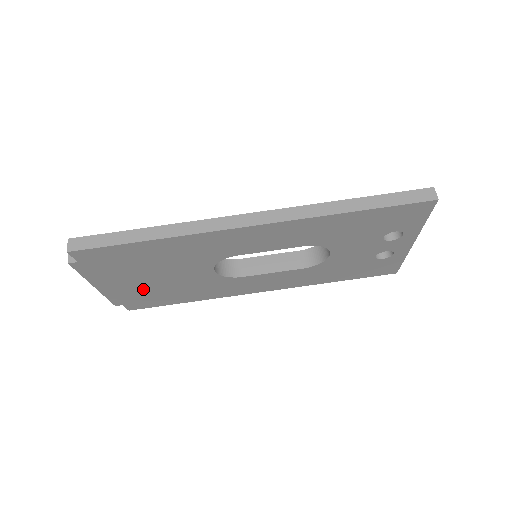
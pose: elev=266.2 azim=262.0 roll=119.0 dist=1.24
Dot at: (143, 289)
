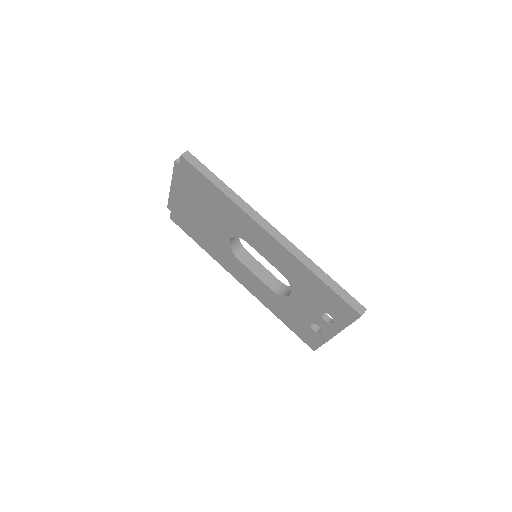
Dot at: (189, 213)
